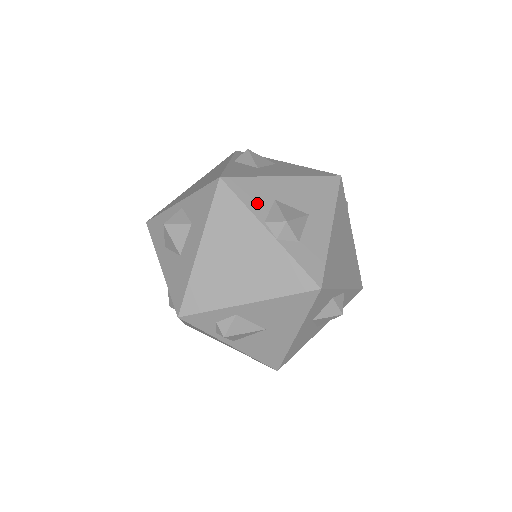
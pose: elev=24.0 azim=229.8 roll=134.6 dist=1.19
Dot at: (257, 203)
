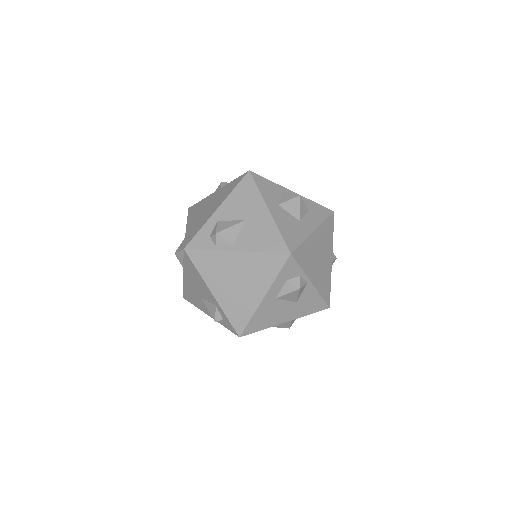
Dot at: occluded
